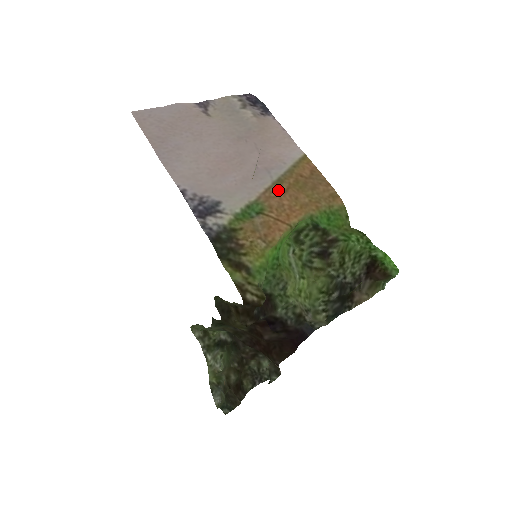
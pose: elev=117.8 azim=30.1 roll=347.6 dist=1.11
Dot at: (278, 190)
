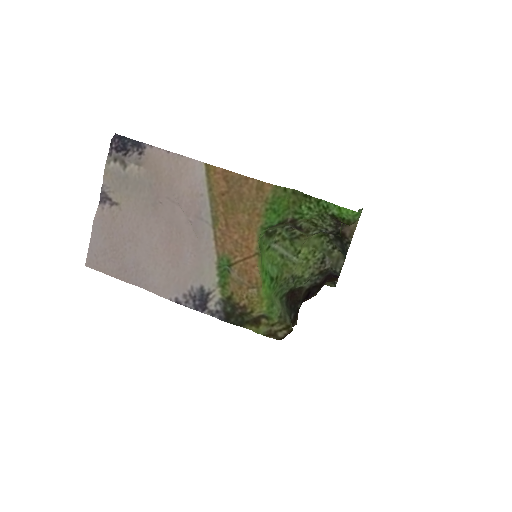
Dot at: (222, 231)
